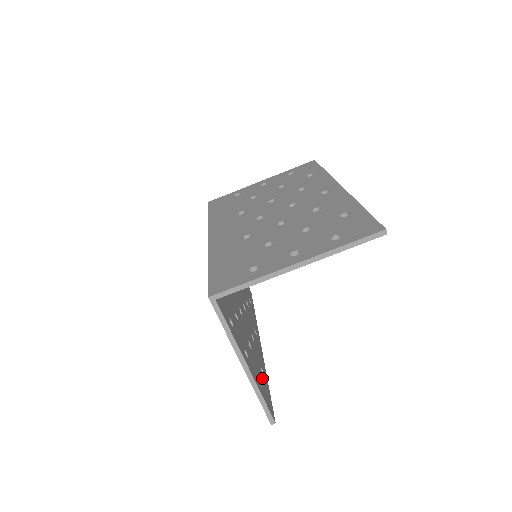
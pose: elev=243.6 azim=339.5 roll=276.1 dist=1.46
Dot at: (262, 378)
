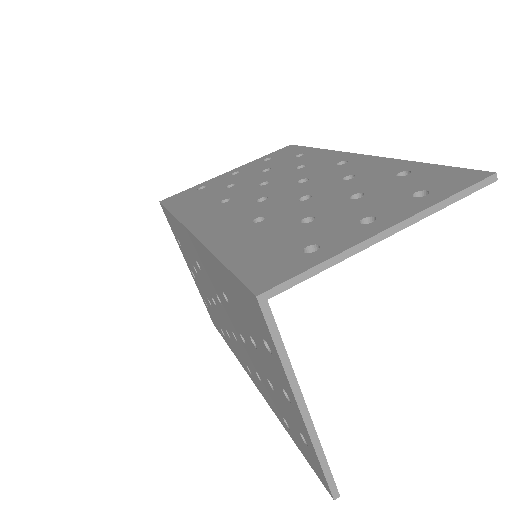
Dot at: occluded
